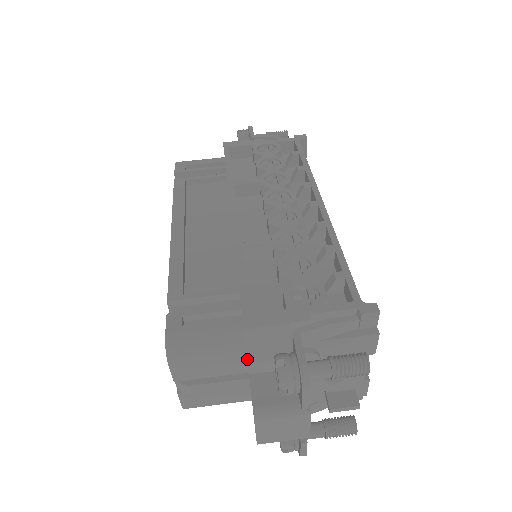
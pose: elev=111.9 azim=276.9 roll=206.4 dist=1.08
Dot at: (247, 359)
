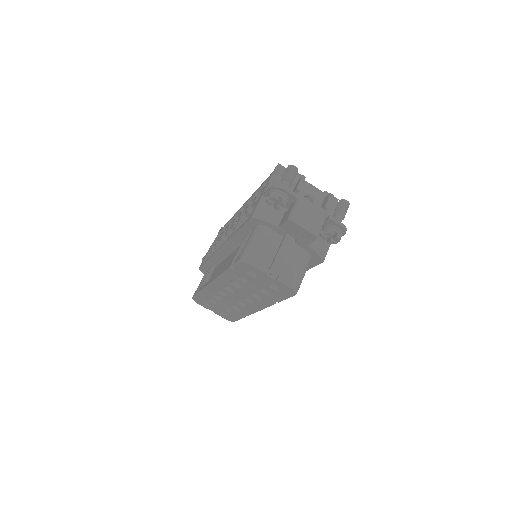
Dot at: (266, 222)
